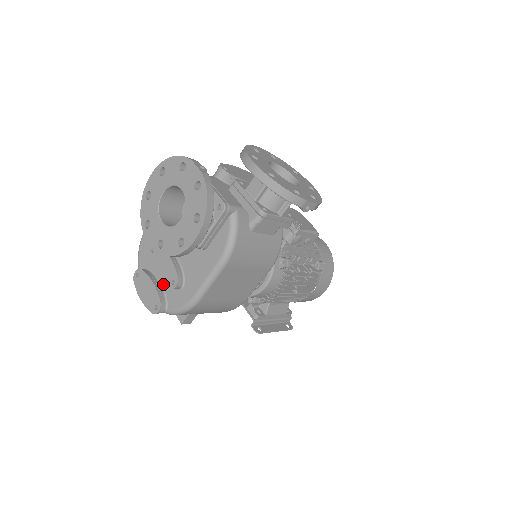
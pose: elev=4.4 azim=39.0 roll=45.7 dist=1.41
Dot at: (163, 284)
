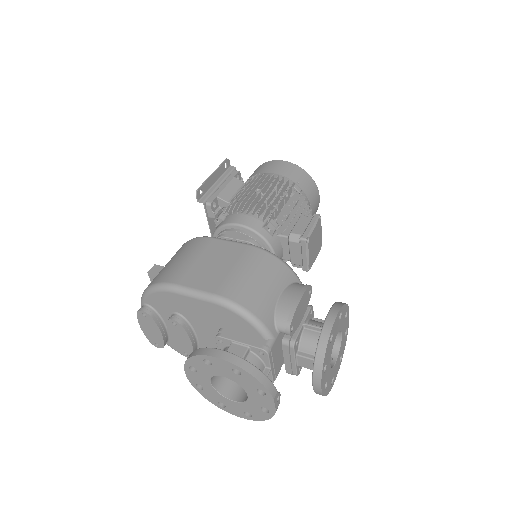
Dot at: occluded
